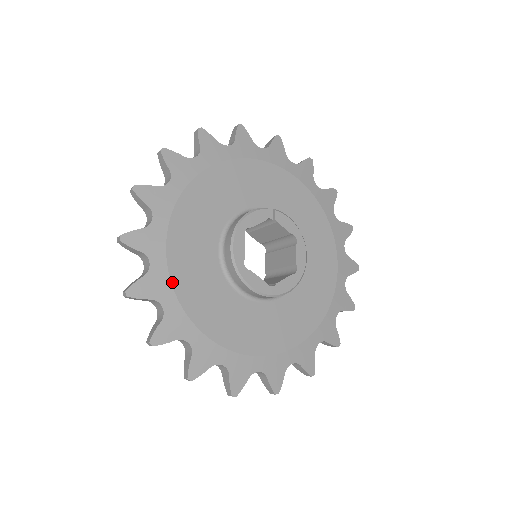
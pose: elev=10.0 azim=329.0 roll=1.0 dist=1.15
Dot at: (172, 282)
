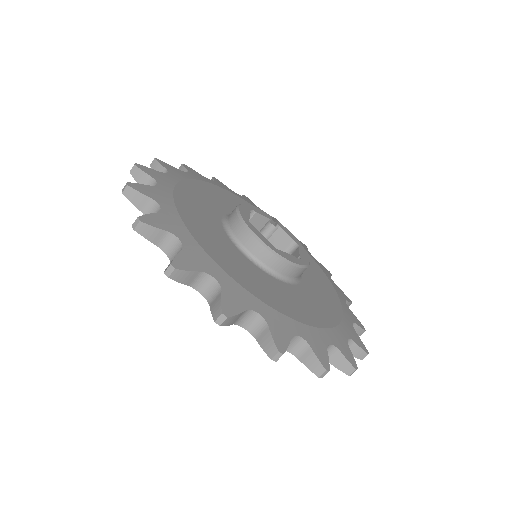
Dot at: (175, 201)
